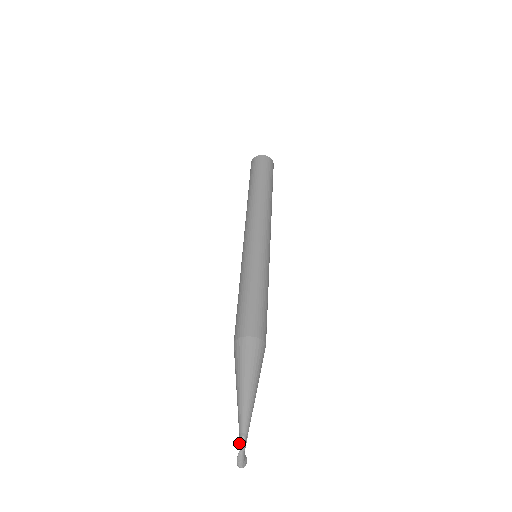
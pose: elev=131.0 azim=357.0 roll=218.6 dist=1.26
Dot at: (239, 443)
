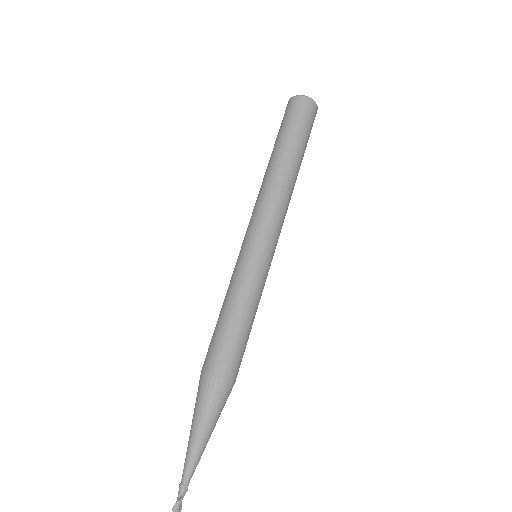
Dot at: (180, 487)
